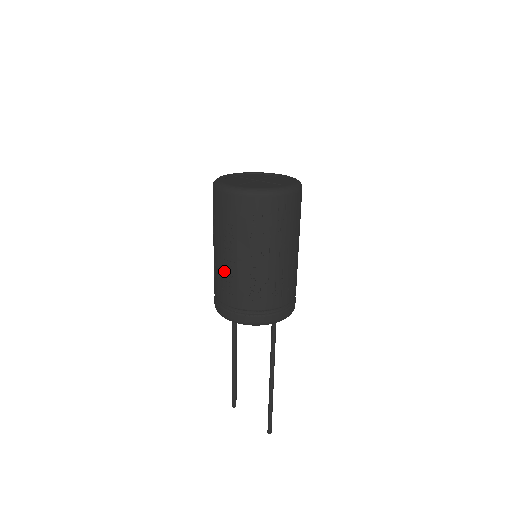
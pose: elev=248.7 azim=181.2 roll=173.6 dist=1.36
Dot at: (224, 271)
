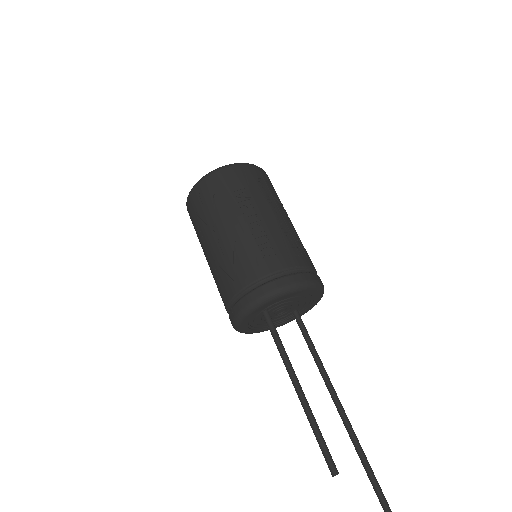
Dot at: (253, 238)
